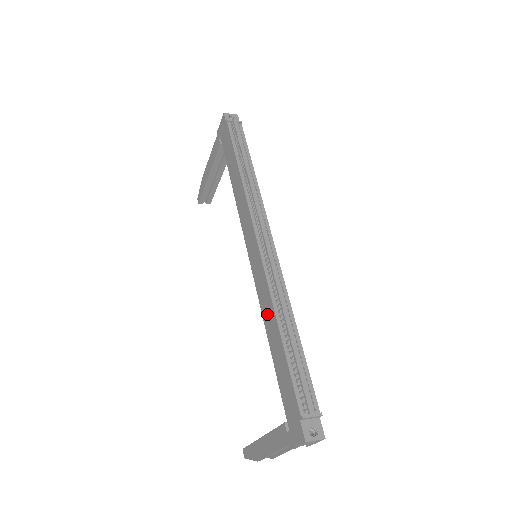
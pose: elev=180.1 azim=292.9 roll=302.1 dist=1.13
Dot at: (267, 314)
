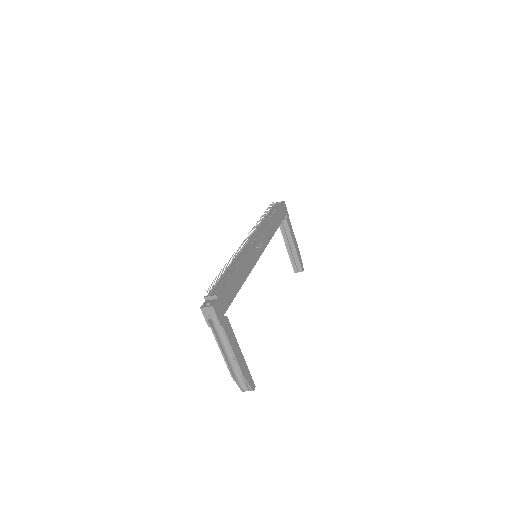
Dot at: occluded
